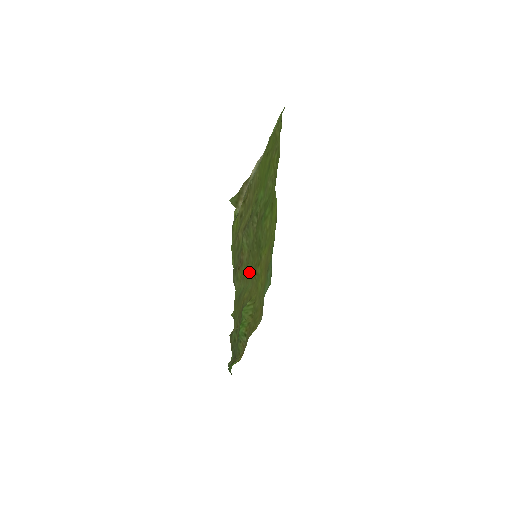
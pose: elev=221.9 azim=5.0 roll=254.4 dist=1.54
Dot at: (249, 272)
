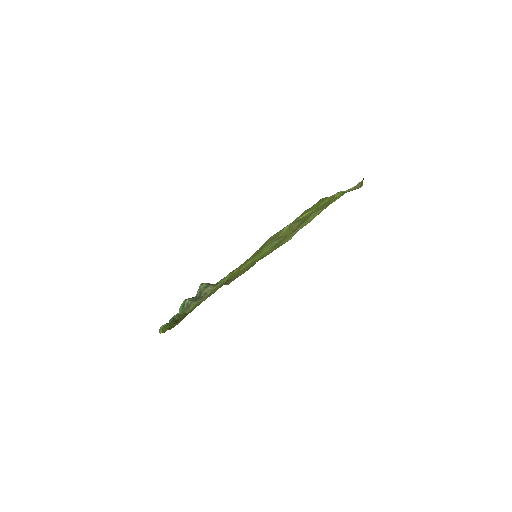
Dot at: (264, 254)
